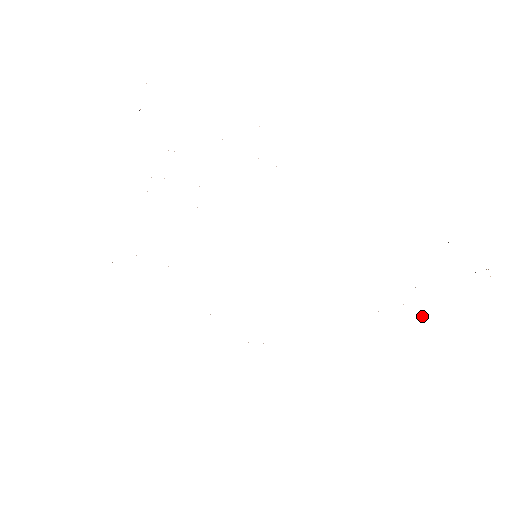
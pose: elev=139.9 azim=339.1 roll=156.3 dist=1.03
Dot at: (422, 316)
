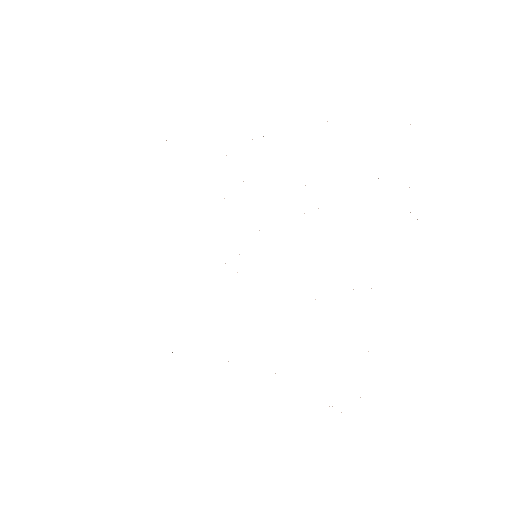
Dot at: occluded
